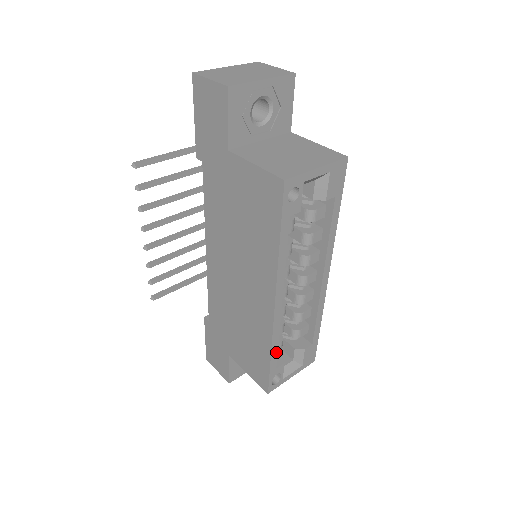
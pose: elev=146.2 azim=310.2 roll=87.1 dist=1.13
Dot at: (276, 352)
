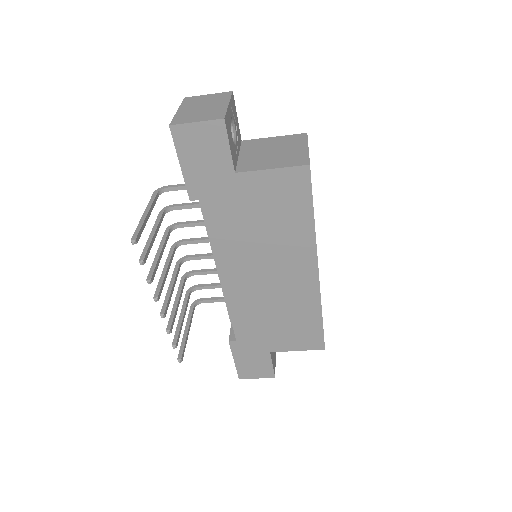
Dot at: occluded
